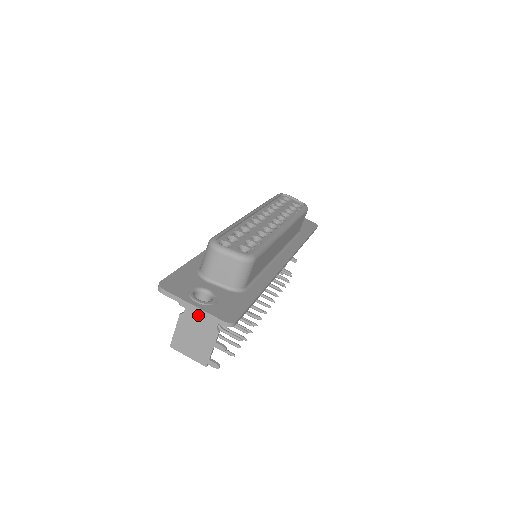
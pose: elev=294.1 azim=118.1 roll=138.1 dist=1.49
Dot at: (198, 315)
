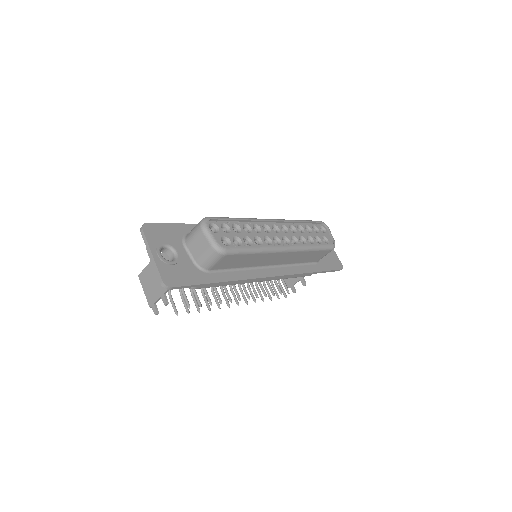
Dot at: occluded
